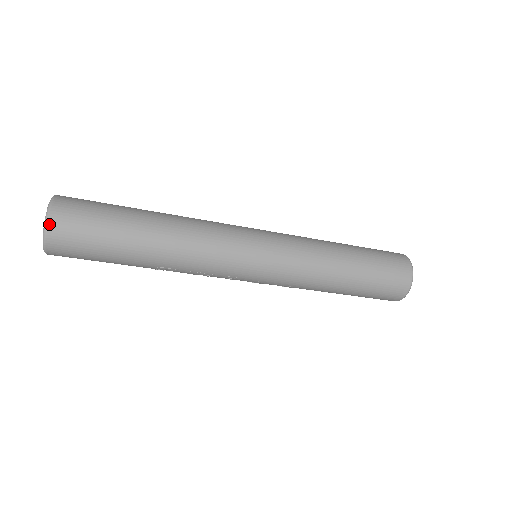
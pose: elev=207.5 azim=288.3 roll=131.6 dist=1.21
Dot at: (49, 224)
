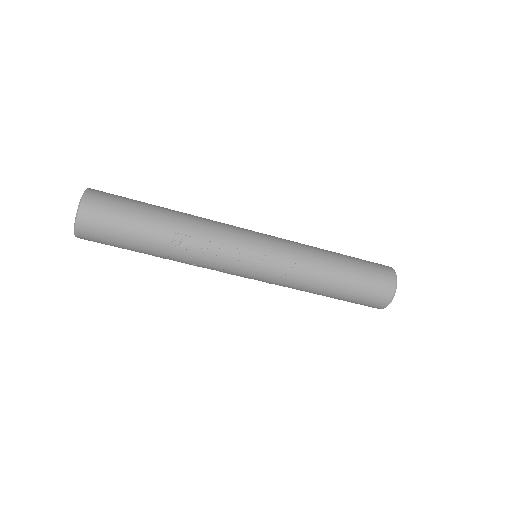
Dot at: (89, 190)
